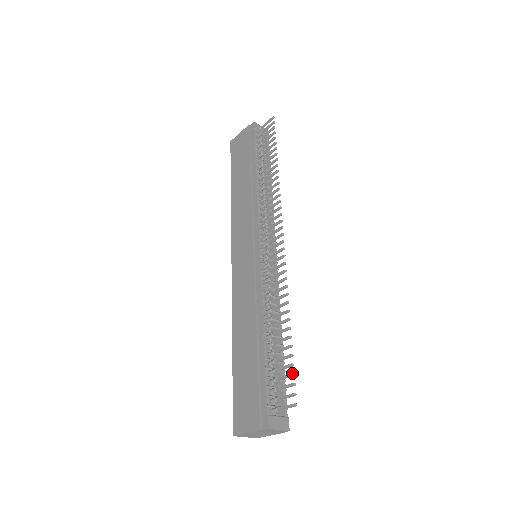
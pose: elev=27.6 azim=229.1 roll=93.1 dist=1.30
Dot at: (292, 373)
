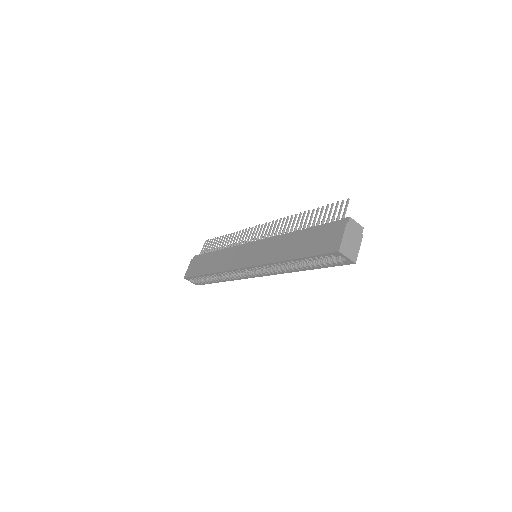
Dot at: (331, 204)
